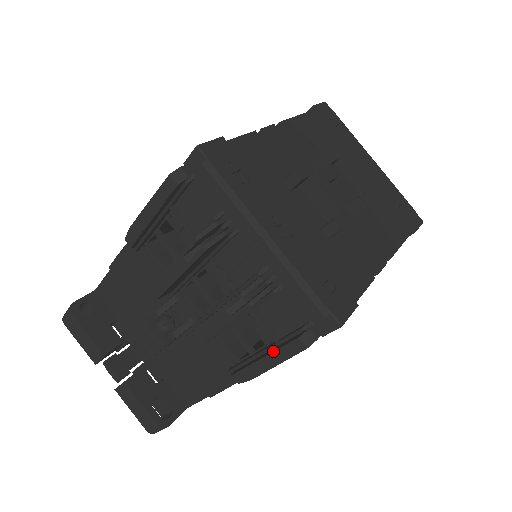
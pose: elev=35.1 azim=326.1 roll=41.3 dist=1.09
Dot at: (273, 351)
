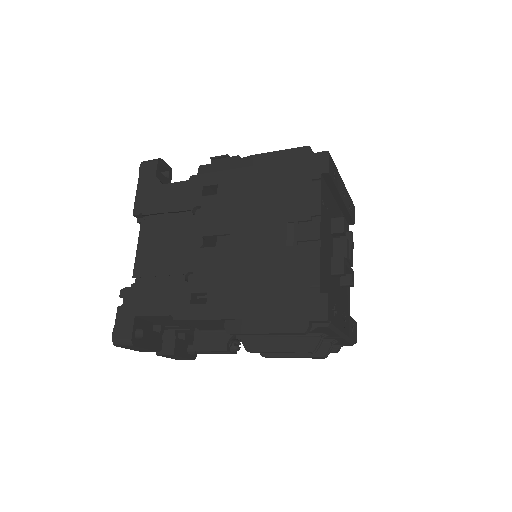
Dot at: occluded
